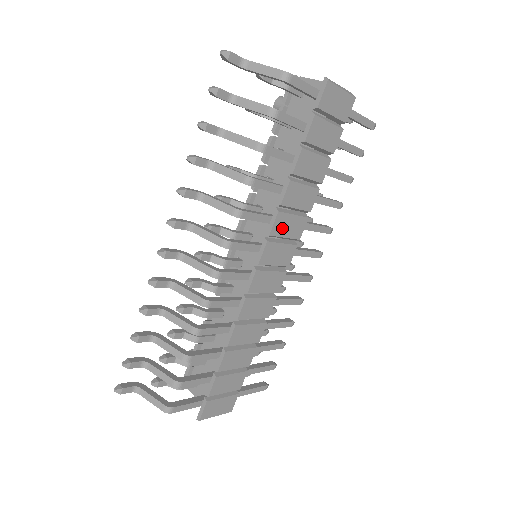
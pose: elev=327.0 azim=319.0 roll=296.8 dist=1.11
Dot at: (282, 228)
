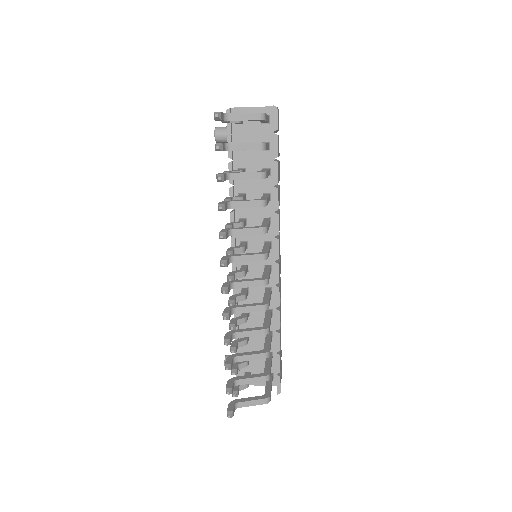
Dot at: (279, 225)
